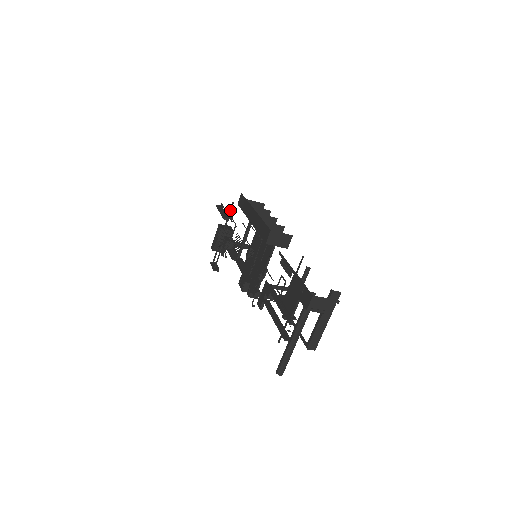
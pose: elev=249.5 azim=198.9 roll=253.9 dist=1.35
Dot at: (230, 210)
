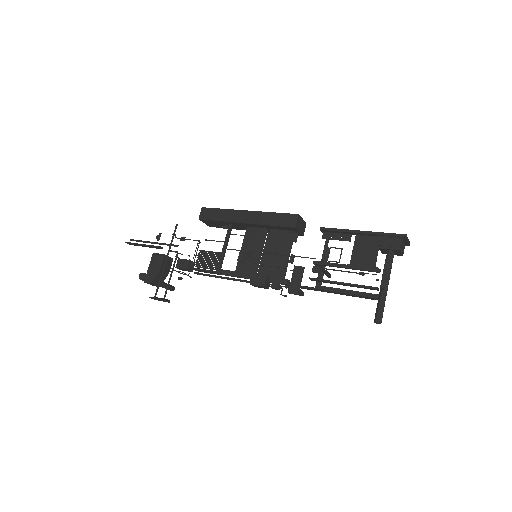
Dot at: (174, 233)
